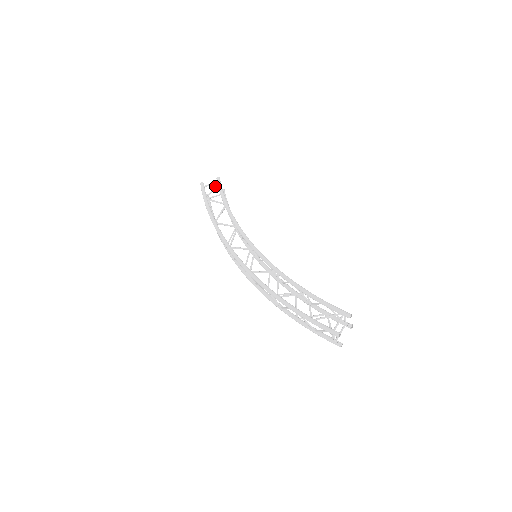
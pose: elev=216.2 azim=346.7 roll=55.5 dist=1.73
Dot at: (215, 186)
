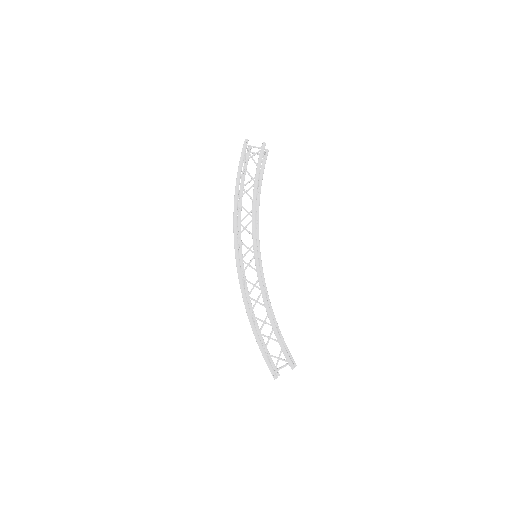
Dot at: (257, 152)
